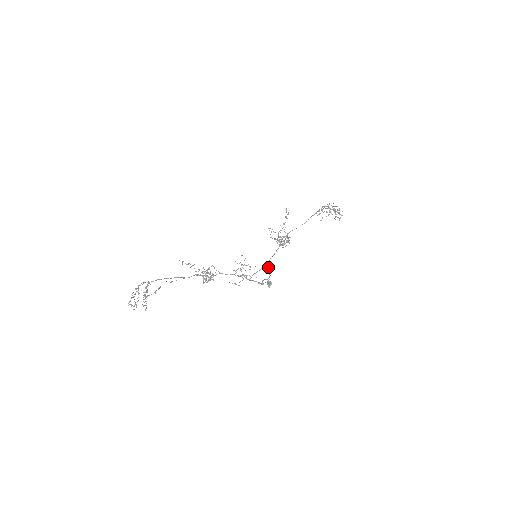
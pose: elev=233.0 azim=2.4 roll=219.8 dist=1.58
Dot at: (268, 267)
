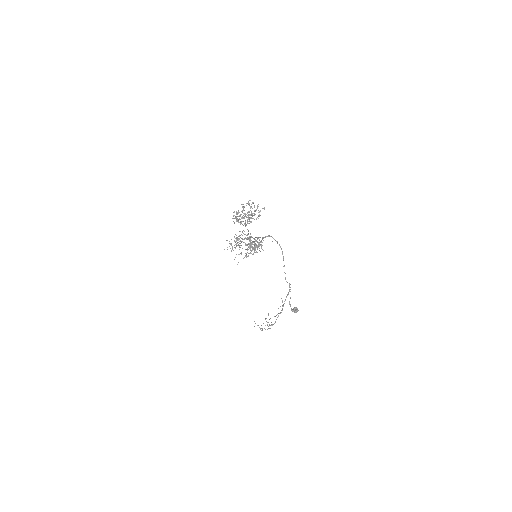
Dot at: occluded
